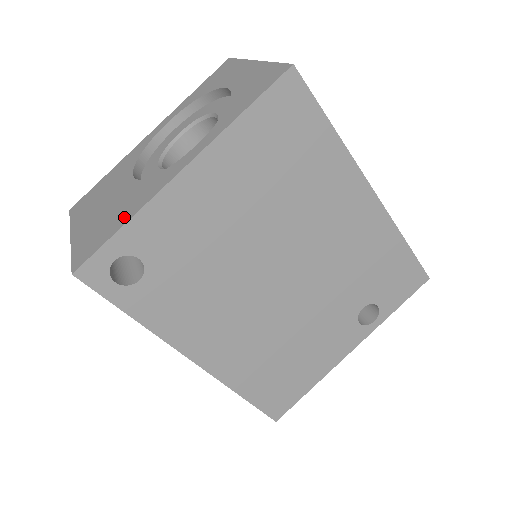
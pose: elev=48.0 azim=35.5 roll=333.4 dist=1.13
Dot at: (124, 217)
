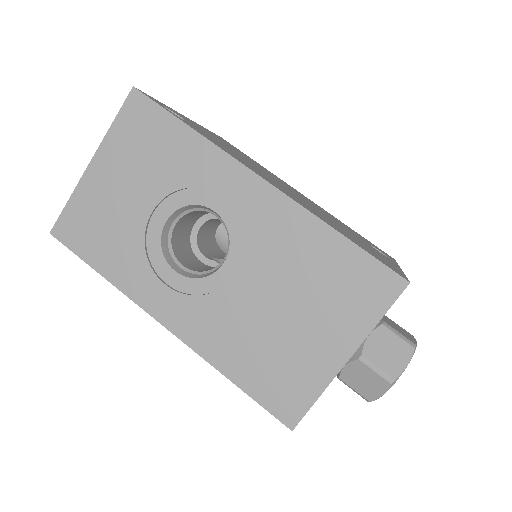
Dot at: occluded
